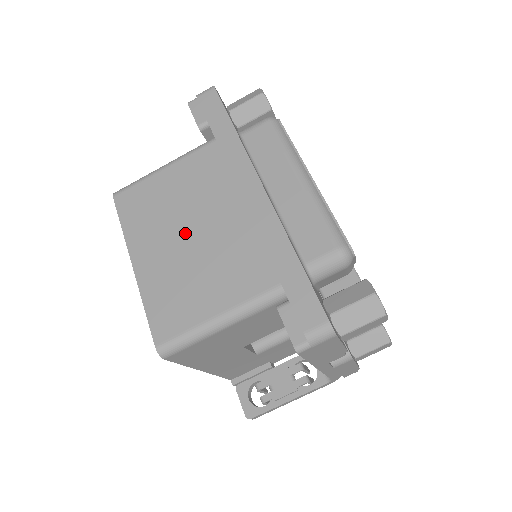
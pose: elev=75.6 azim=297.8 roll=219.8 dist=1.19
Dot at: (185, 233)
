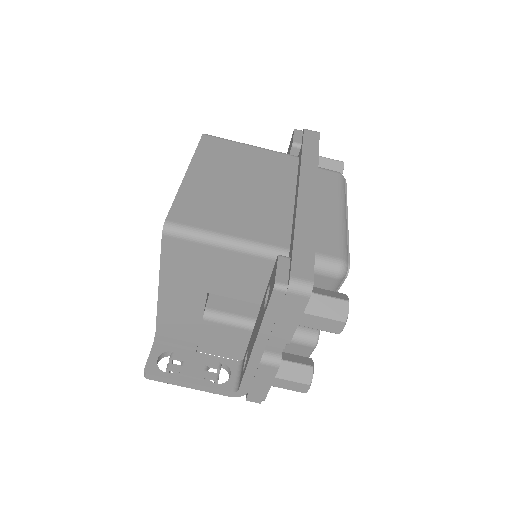
Dot at: (240, 182)
